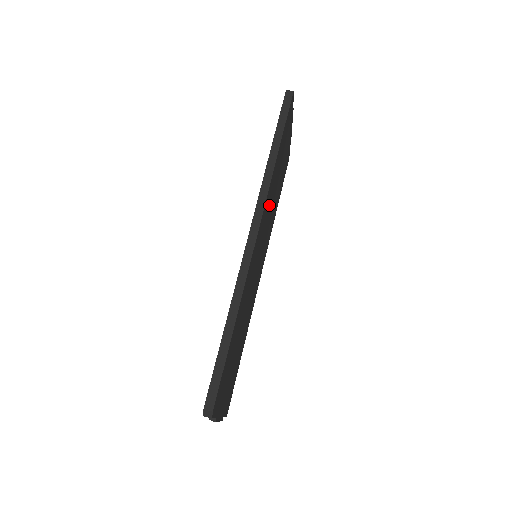
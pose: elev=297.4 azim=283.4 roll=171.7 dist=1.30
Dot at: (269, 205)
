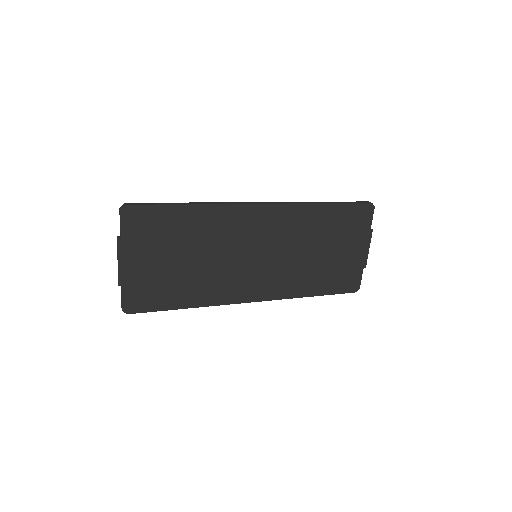
Dot at: (293, 233)
